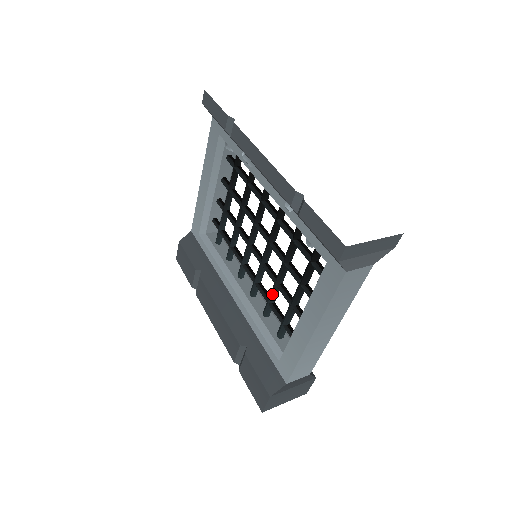
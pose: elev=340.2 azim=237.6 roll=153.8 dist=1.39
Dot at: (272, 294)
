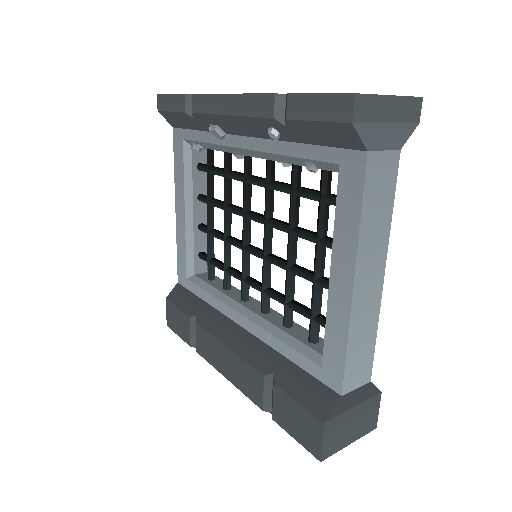
Dot at: (287, 286)
